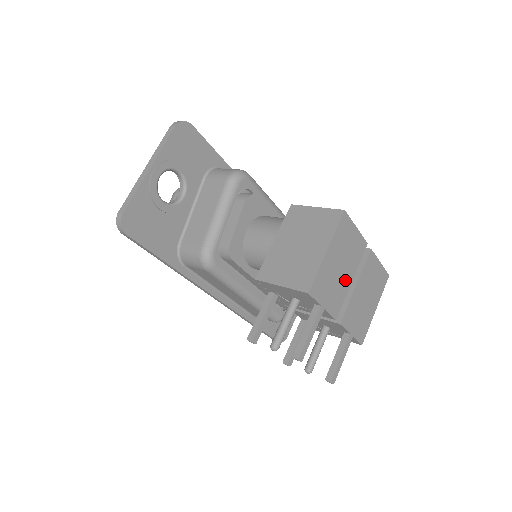
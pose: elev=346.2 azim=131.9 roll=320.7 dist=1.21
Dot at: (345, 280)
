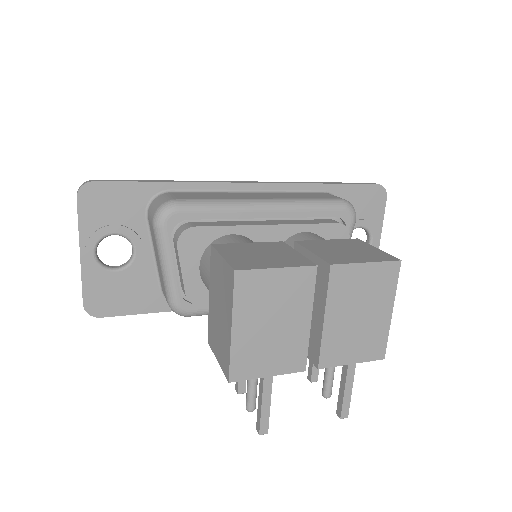
Dot at: (295, 329)
